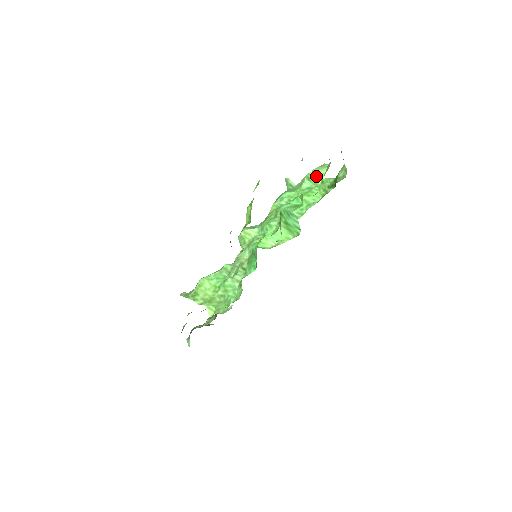
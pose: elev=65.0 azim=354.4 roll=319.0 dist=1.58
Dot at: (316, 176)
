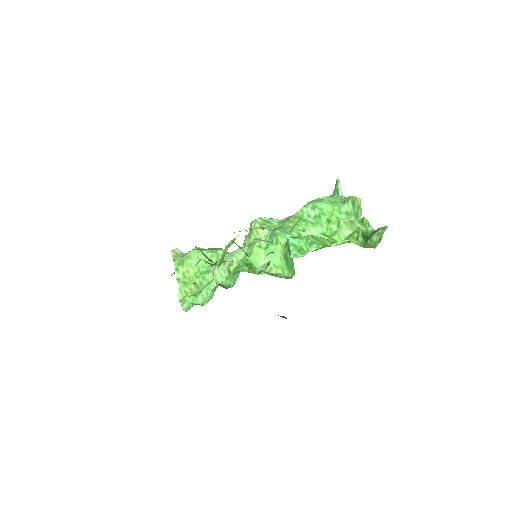
Dot at: (338, 231)
